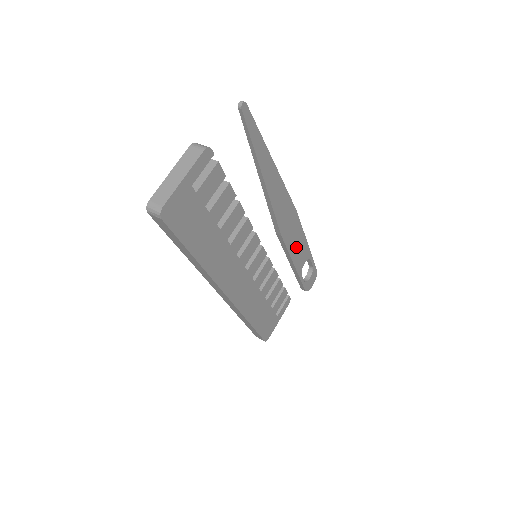
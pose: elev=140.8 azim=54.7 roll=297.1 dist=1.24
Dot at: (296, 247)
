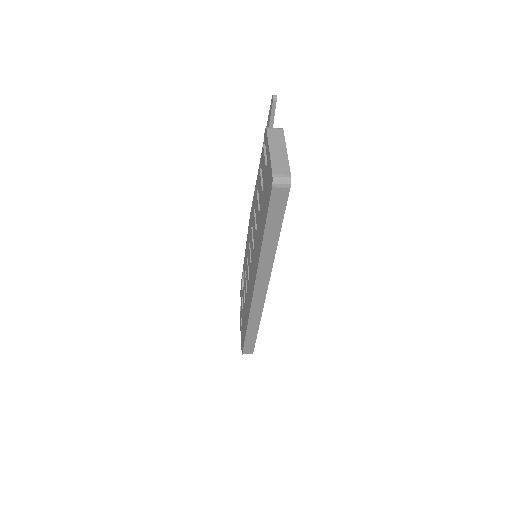
Dot at: occluded
